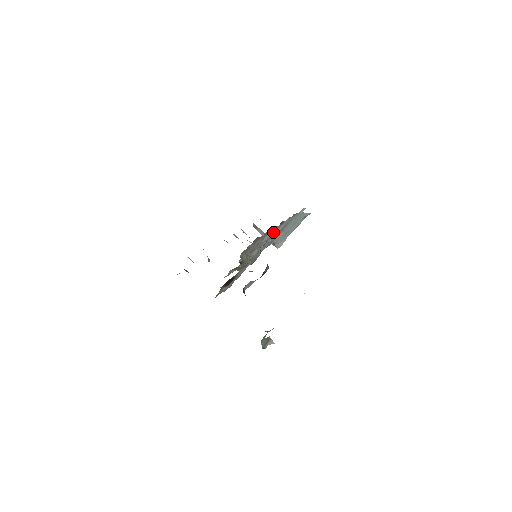
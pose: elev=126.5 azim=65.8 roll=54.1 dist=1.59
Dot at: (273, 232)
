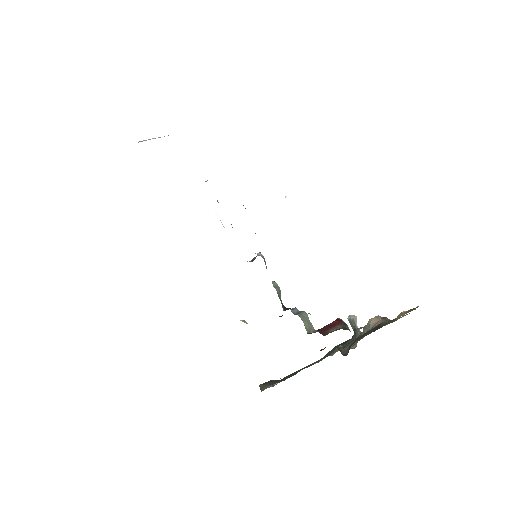
Dot at: occluded
